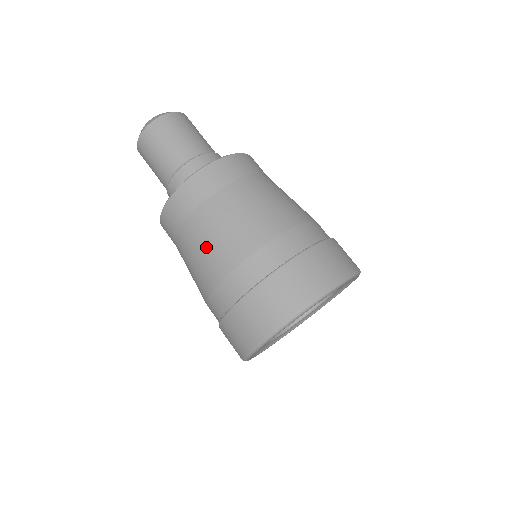
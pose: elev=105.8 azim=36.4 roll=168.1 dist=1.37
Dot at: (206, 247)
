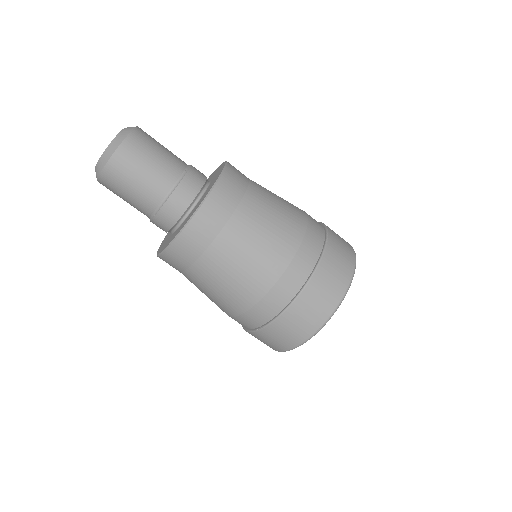
Dot at: (215, 292)
